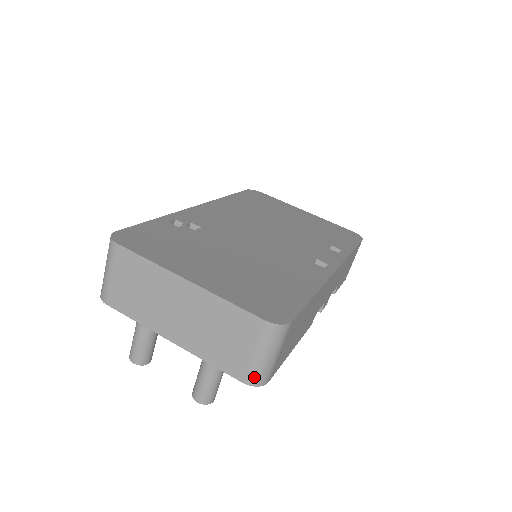
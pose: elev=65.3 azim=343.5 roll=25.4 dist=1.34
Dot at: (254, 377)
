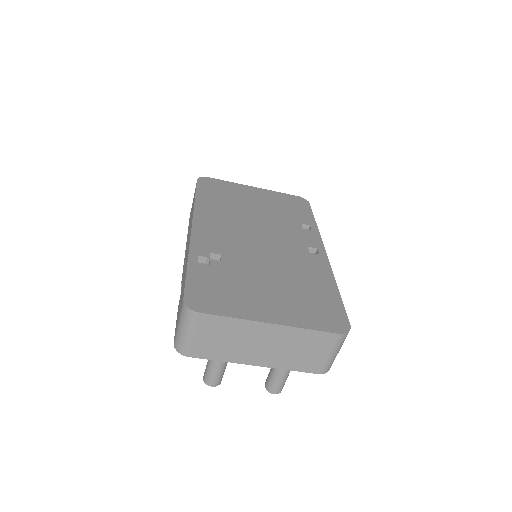
Dot at: (327, 368)
